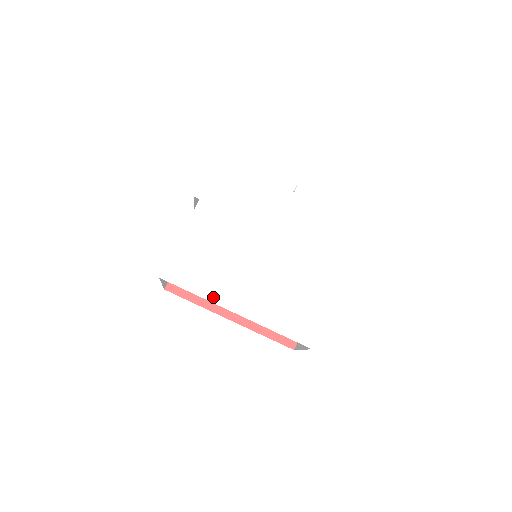
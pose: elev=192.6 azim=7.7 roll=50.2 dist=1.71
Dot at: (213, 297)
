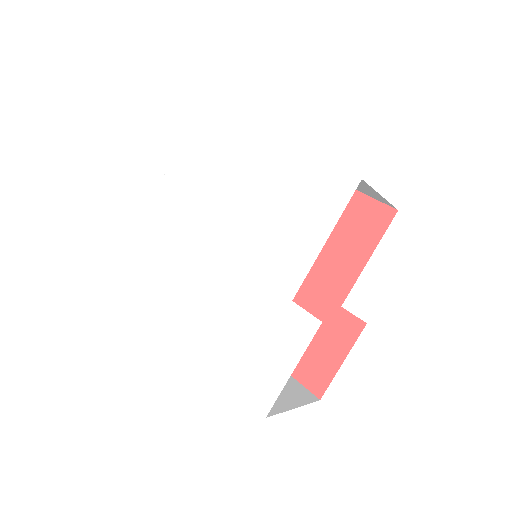
Dot at: (162, 312)
